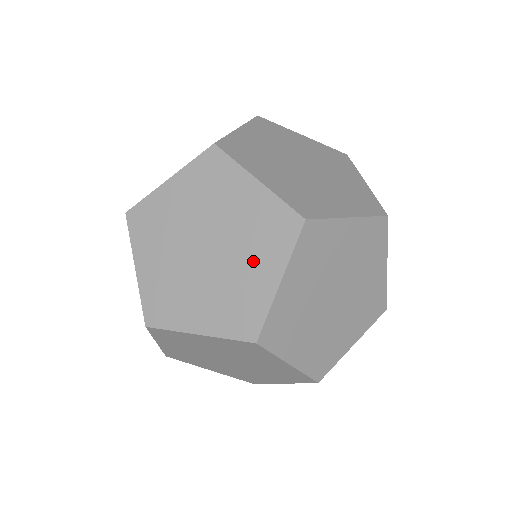
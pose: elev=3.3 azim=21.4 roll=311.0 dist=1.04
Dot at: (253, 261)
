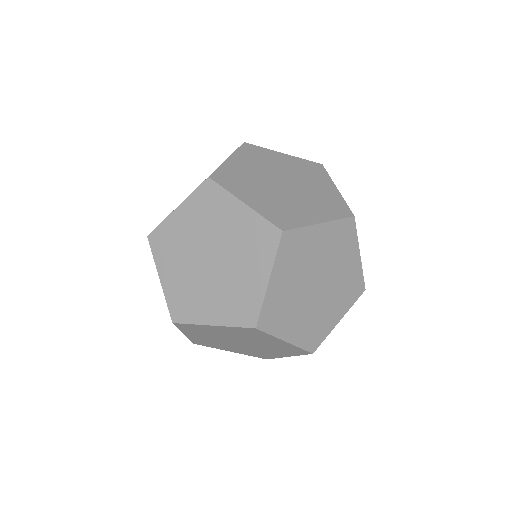
Dot at: (335, 304)
